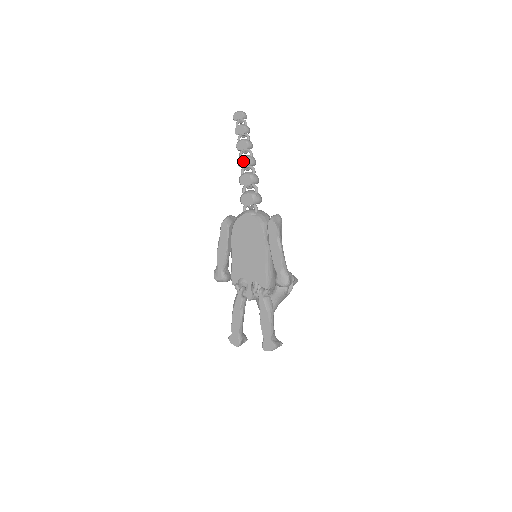
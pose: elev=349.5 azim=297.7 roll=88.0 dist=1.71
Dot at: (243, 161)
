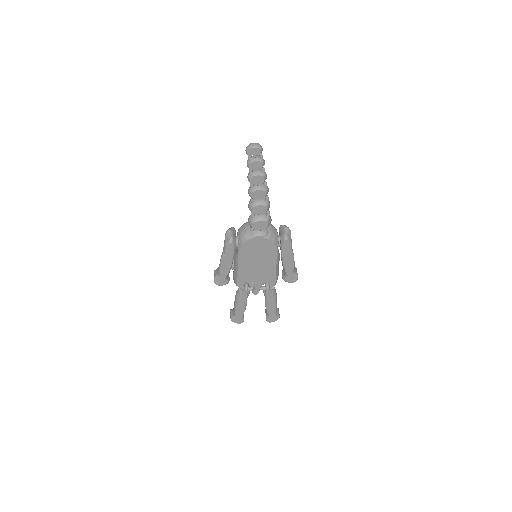
Dot at: (258, 194)
